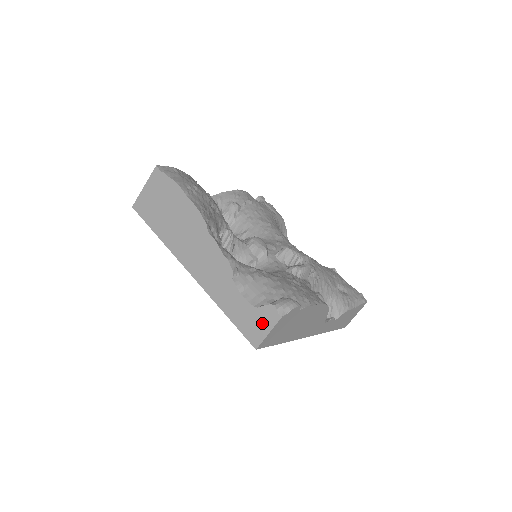
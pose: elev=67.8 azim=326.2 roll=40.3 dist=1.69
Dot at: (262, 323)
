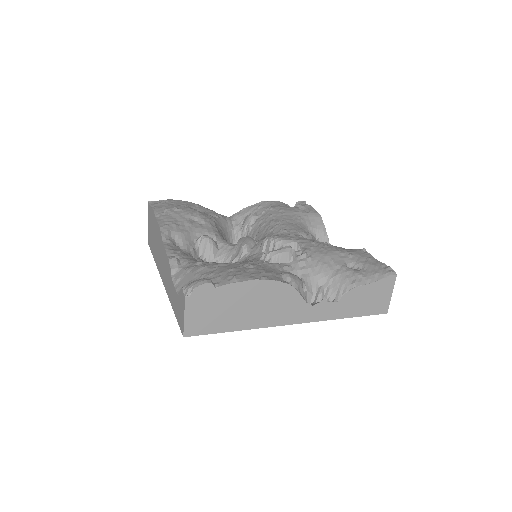
Dot at: (181, 309)
